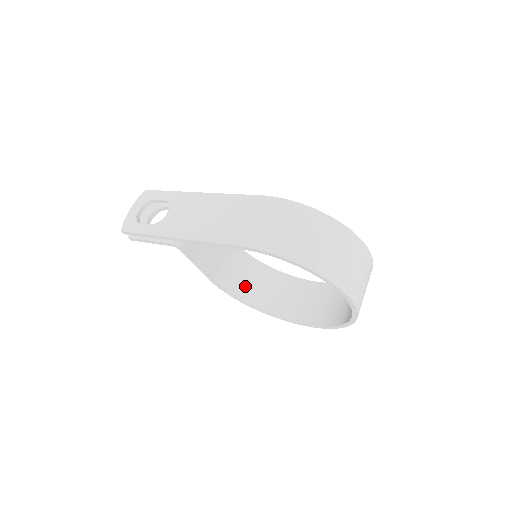
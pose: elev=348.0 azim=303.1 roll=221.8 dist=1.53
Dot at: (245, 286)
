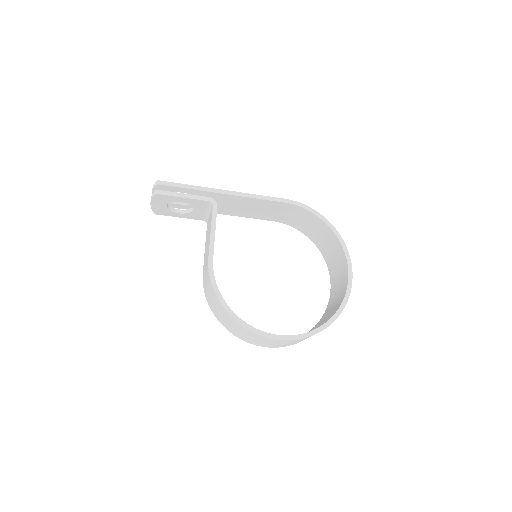
Dot at: occluded
